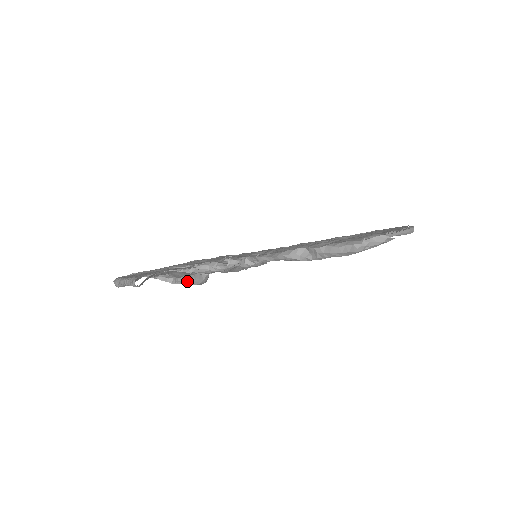
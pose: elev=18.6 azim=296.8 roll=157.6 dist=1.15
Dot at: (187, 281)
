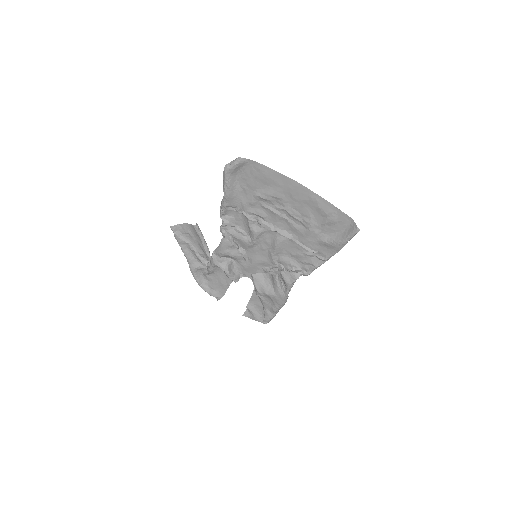
Dot at: (212, 261)
